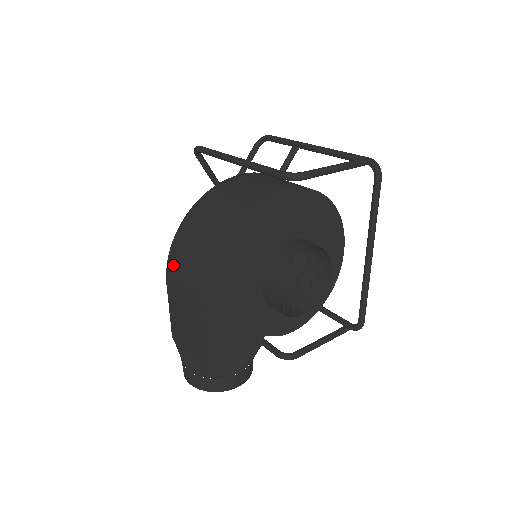
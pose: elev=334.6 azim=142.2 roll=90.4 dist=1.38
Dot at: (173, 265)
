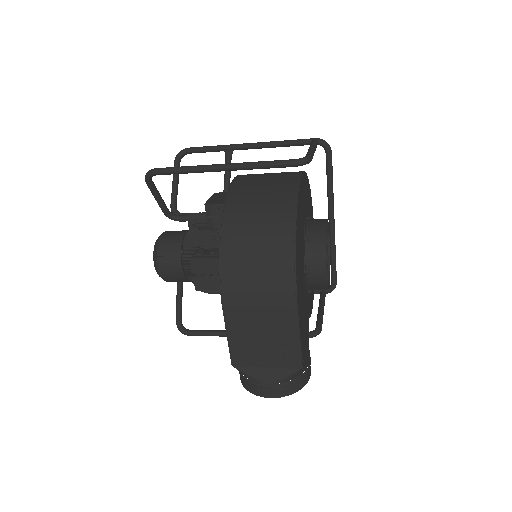
Dot at: (232, 283)
